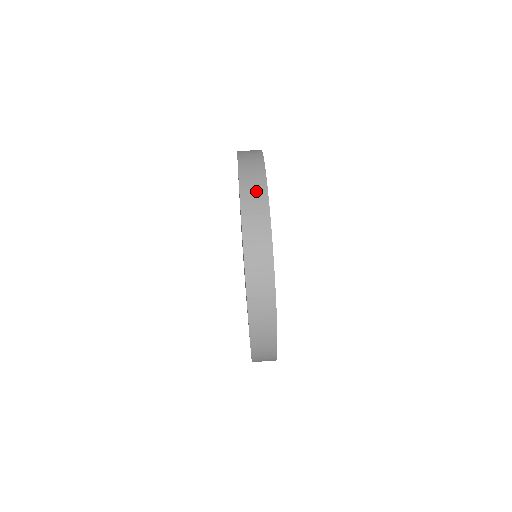
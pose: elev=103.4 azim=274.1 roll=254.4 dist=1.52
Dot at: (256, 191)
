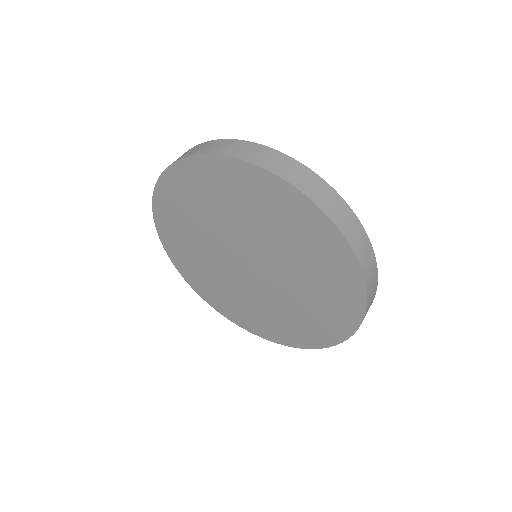
Dot at: (328, 196)
